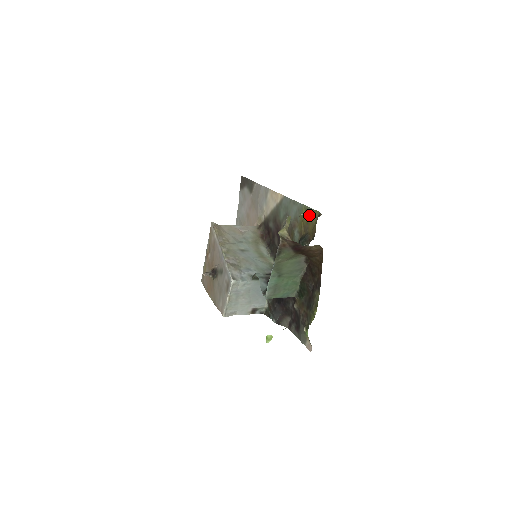
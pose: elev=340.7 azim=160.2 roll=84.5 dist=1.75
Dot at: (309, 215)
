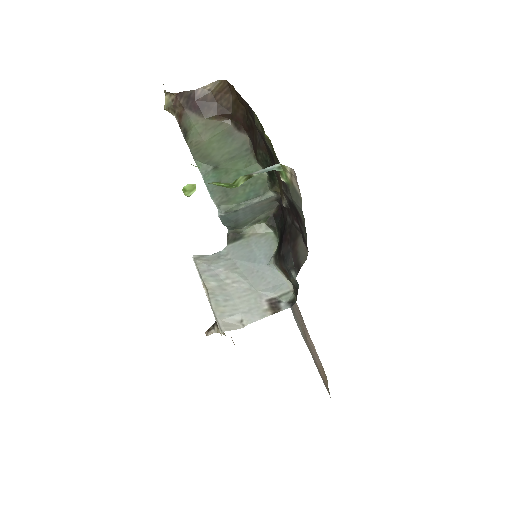
Dot at: occluded
